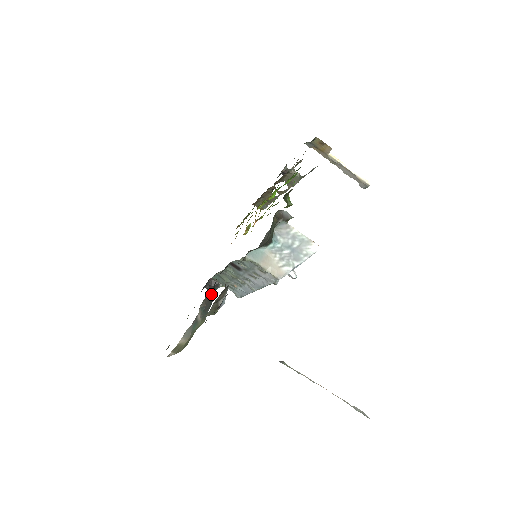
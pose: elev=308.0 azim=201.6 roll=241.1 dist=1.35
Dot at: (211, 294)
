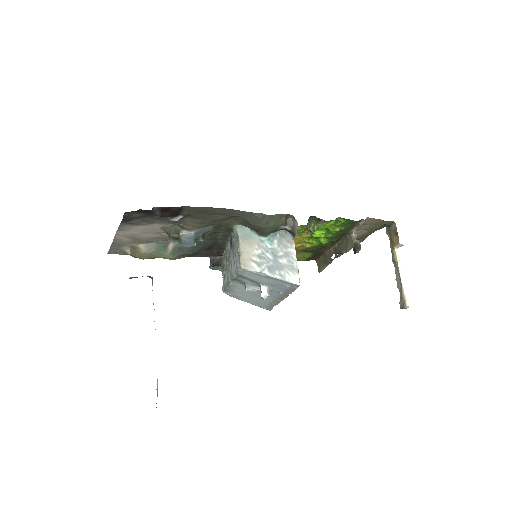
Dot at: (197, 245)
